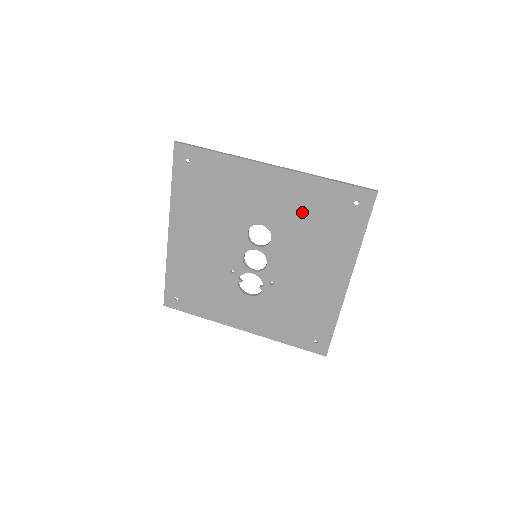
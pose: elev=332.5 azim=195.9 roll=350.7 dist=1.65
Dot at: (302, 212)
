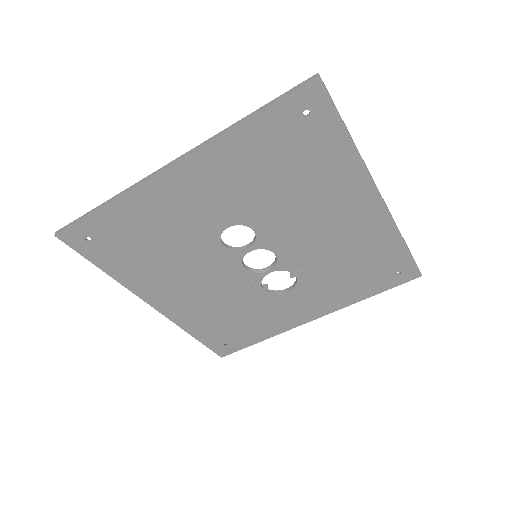
Dot at: (255, 179)
